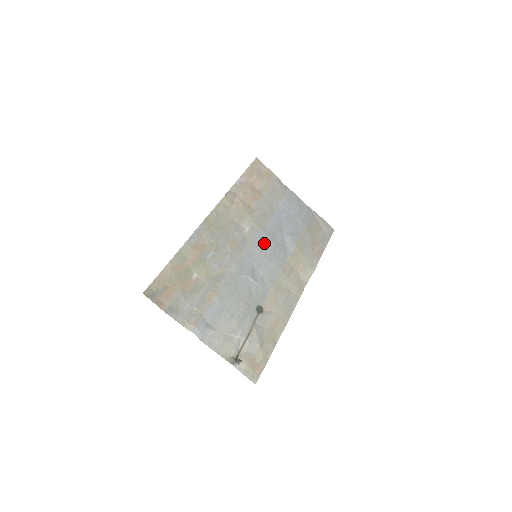
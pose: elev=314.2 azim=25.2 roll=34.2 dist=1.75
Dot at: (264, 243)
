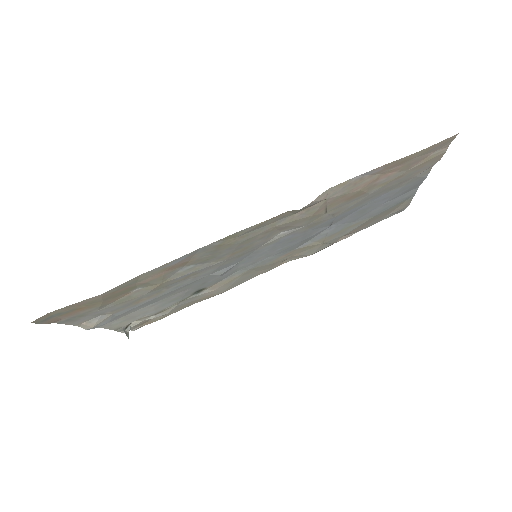
Dot at: (287, 242)
